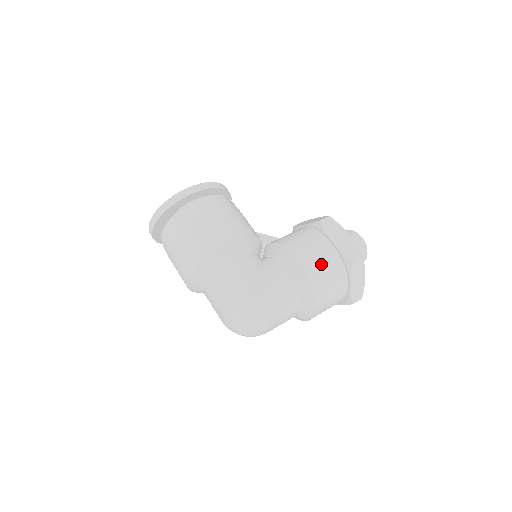
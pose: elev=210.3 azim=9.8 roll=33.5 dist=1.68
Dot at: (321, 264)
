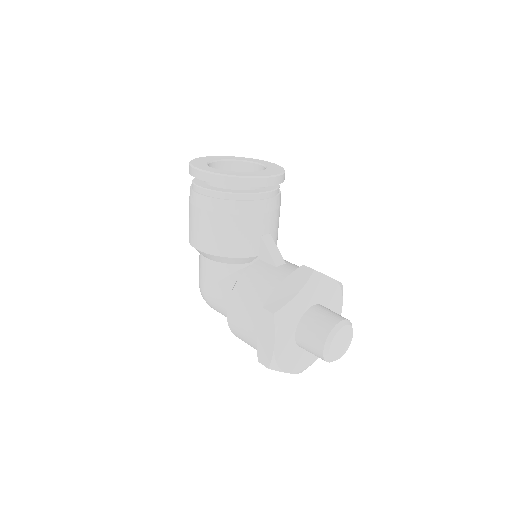
Dot at: (242, 332)
